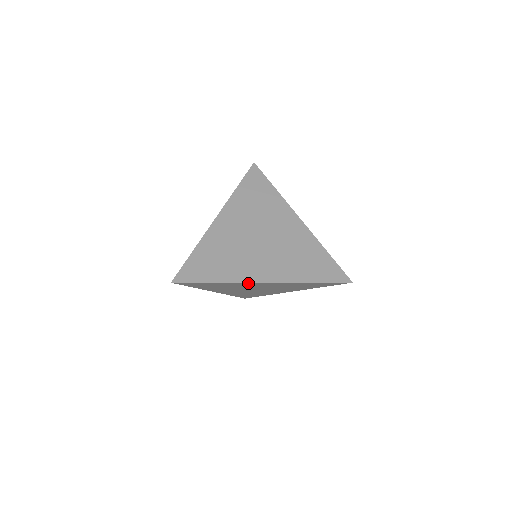
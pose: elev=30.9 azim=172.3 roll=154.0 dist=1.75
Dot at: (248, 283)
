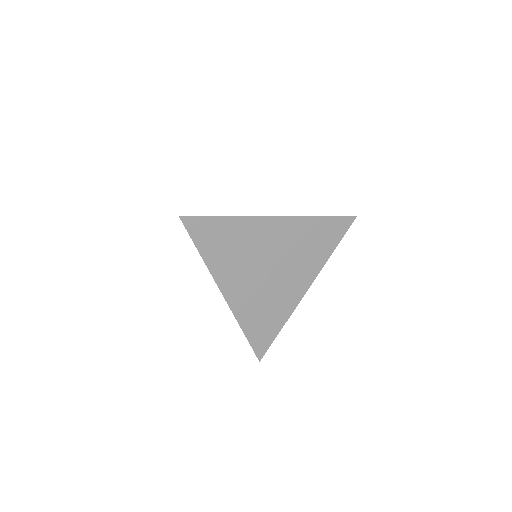
Dot at: occluded
